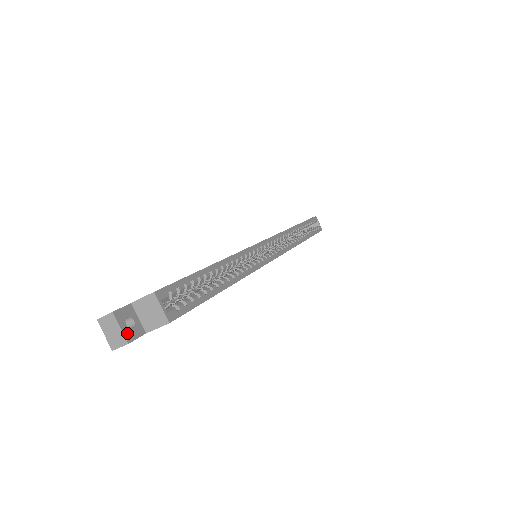
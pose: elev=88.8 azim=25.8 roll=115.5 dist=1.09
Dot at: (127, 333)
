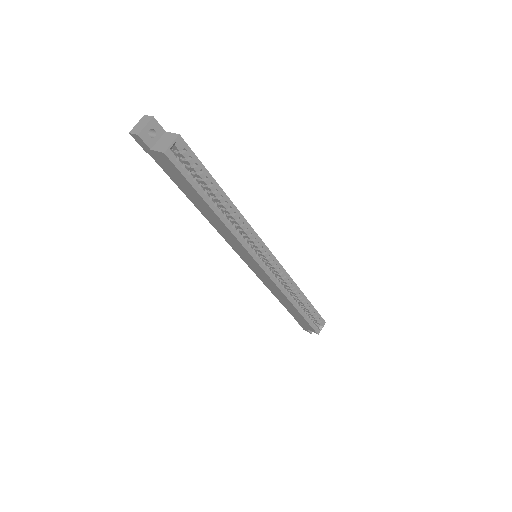
Dot at: (144, 132)
